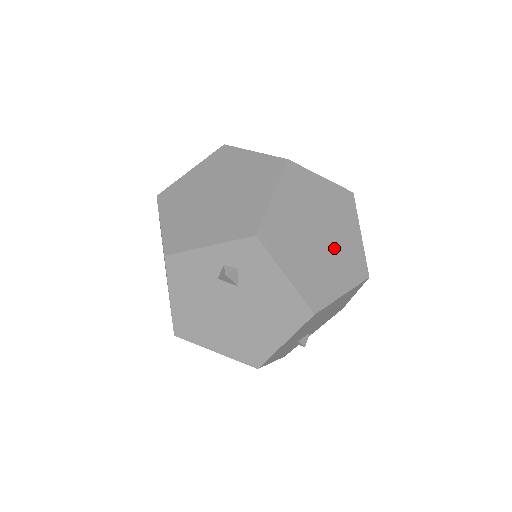
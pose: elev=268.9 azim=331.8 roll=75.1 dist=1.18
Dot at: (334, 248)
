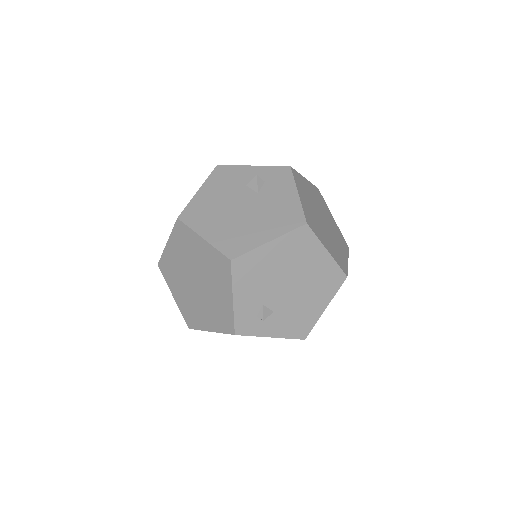
Dot at: (330, 236)
